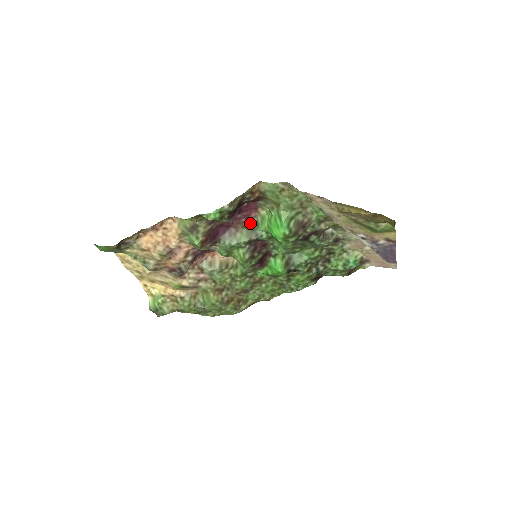
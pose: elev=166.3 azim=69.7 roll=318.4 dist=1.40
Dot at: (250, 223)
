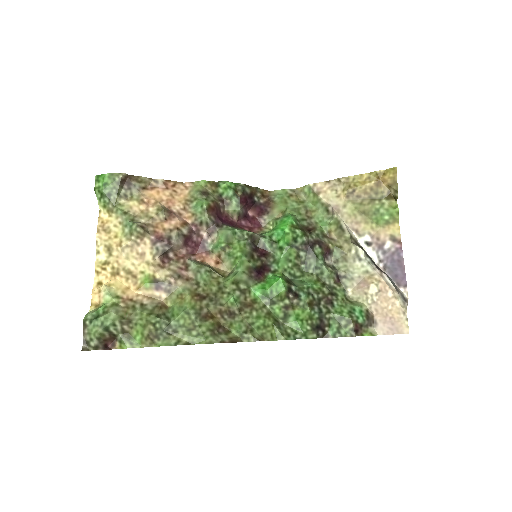
Dot at: occluded
